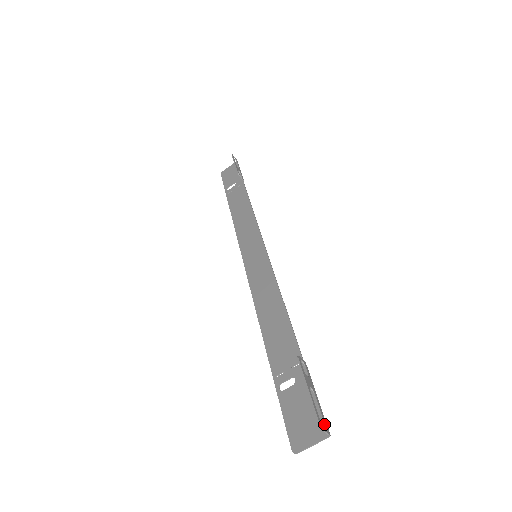
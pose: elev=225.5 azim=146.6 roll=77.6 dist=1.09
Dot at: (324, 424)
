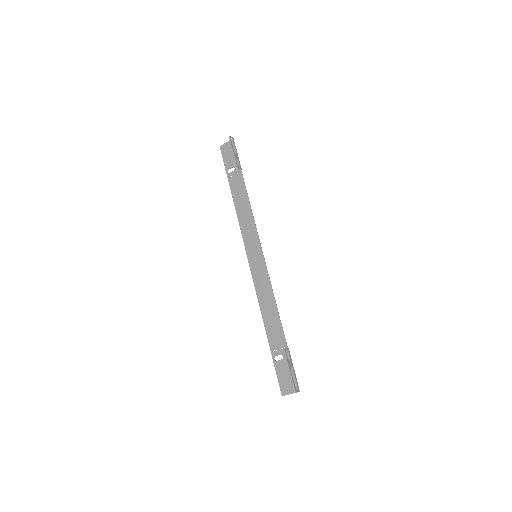
Dot at: (297, 387)
